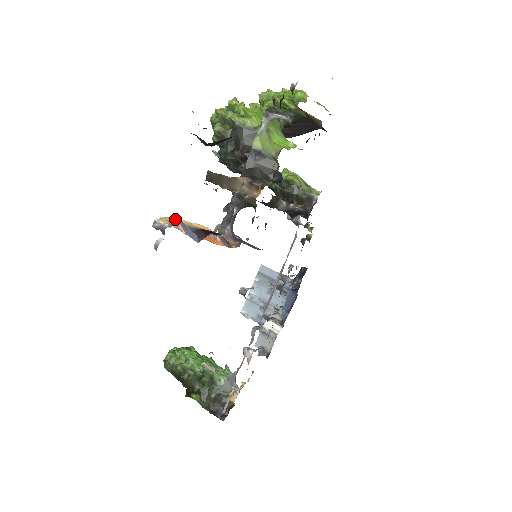
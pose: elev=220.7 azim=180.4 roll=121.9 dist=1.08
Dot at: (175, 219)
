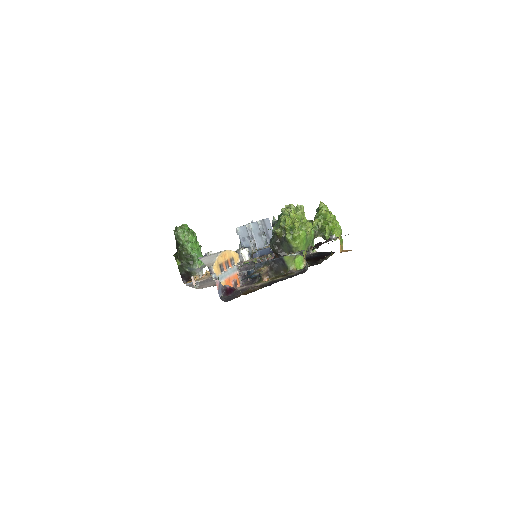
Dot at: (218, 280)
